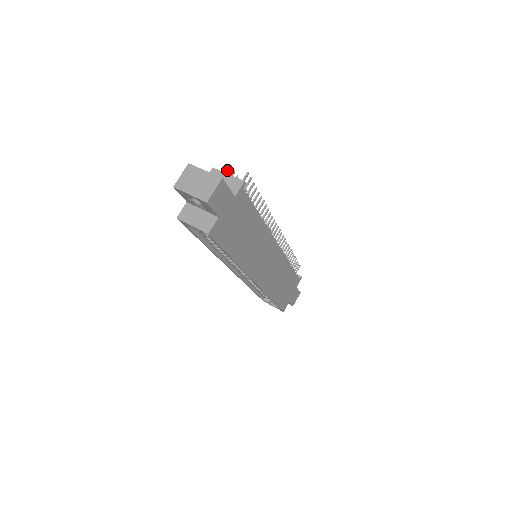
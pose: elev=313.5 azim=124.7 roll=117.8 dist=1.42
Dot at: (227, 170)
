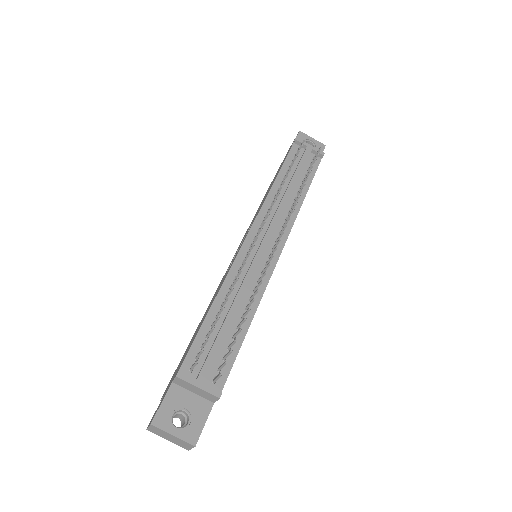
Dot at: (194, 365)
